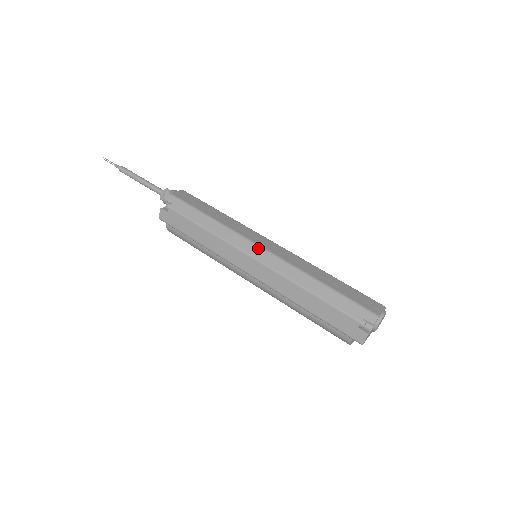
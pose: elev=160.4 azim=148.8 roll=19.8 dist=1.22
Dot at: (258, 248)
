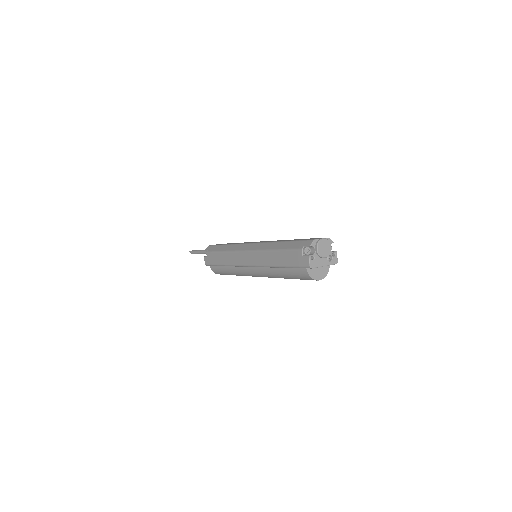
Dot at: (248, 244)
